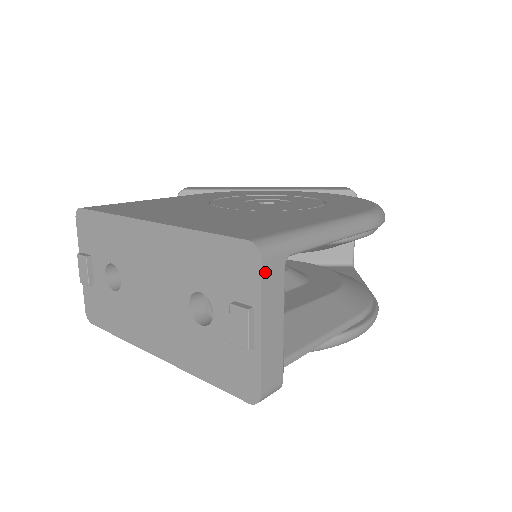
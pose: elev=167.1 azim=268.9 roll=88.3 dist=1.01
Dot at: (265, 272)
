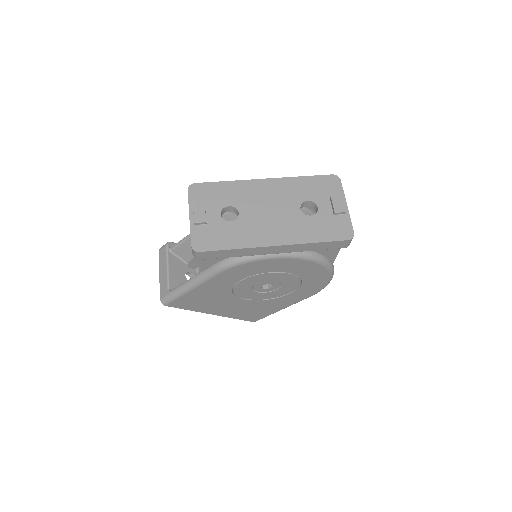
Dot at: (341, 186)
